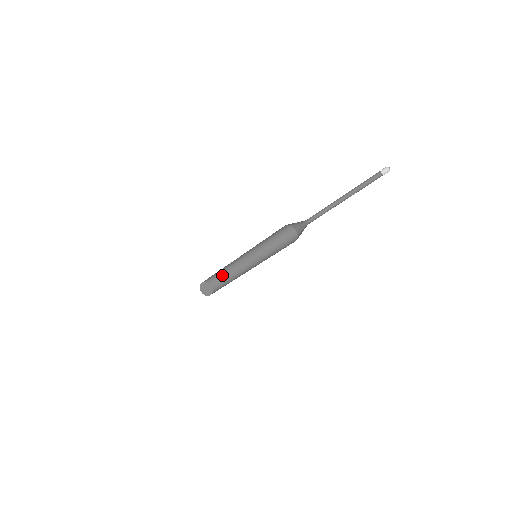
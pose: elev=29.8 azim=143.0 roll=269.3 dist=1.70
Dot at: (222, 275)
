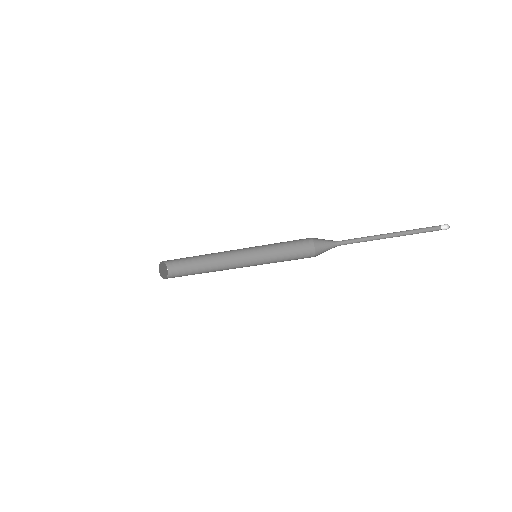
Dot at: (187, 257)
